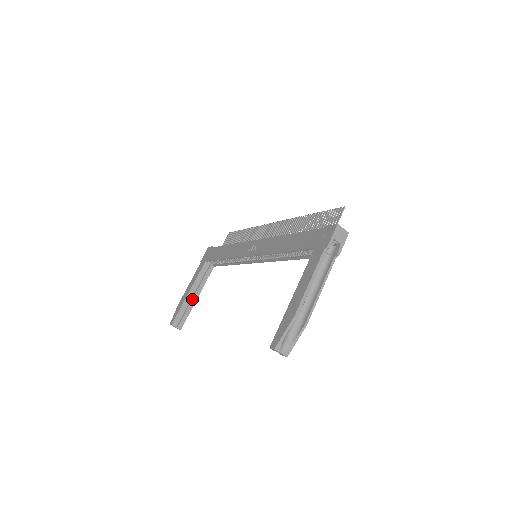
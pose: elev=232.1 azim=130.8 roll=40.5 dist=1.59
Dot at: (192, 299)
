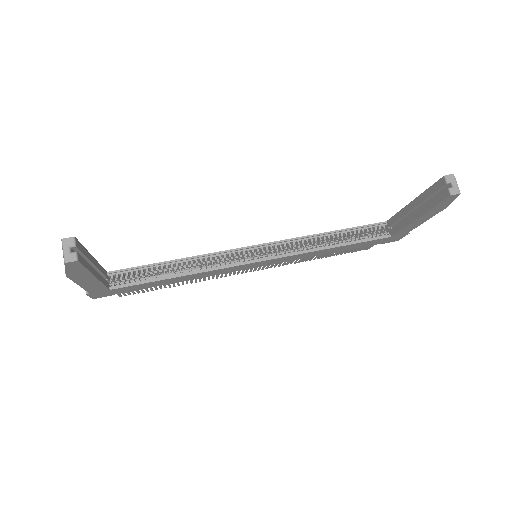
Dot at: occluded
